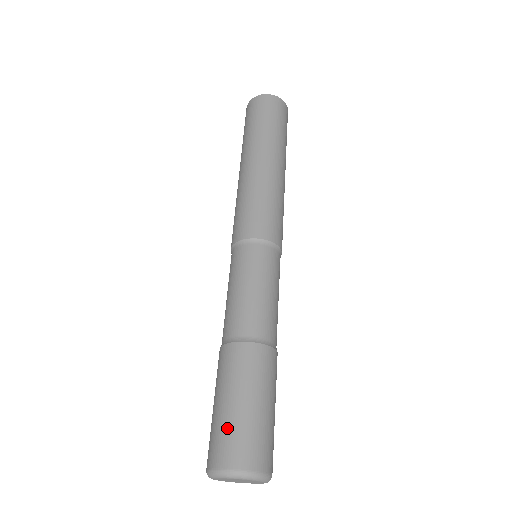
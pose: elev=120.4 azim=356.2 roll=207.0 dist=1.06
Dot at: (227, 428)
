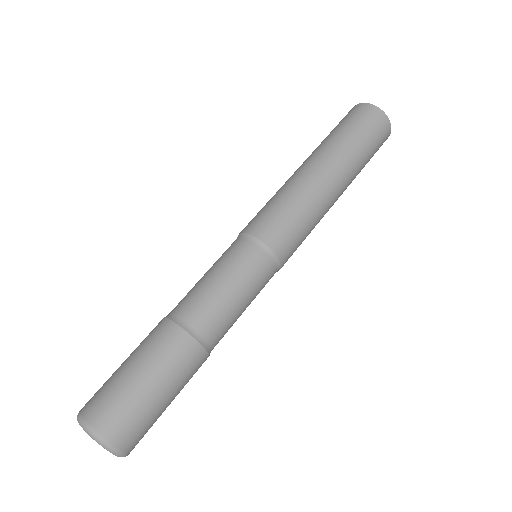
Dot at: (130, 405)
